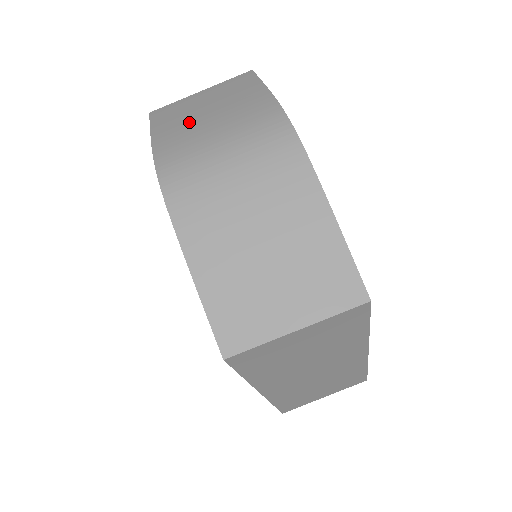
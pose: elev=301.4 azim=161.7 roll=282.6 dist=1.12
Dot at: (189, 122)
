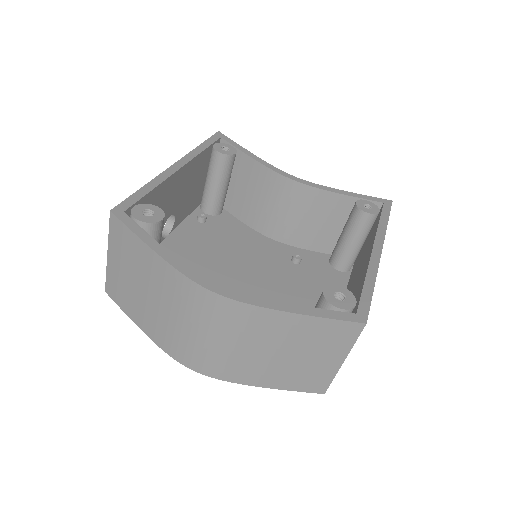
Dot at: (146, 308)
